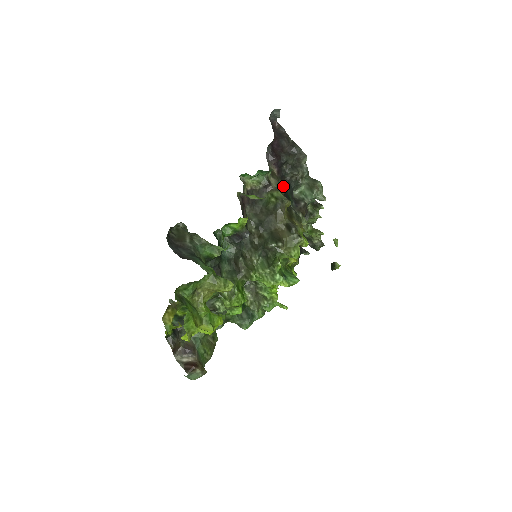
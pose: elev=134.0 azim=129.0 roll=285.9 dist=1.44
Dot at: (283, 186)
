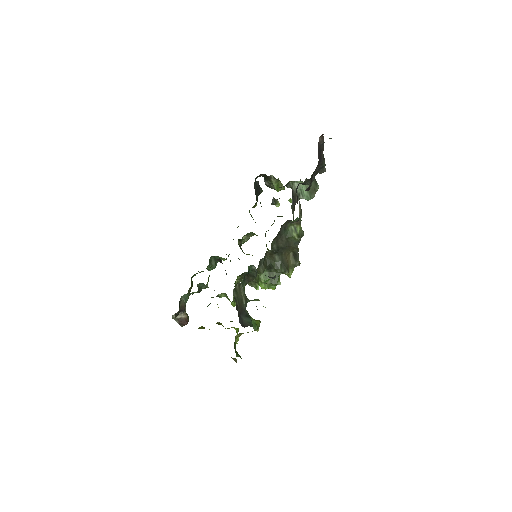
Dot at: occluded
